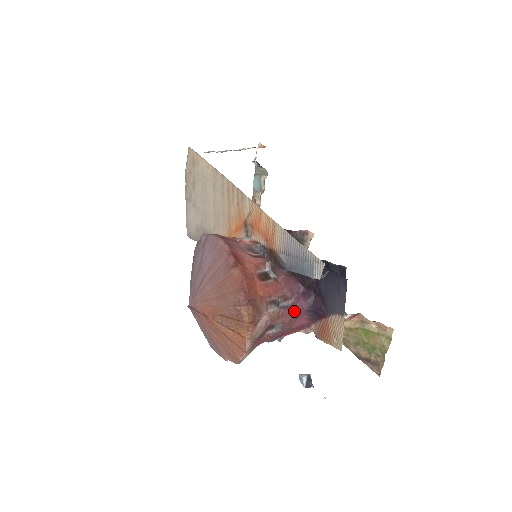
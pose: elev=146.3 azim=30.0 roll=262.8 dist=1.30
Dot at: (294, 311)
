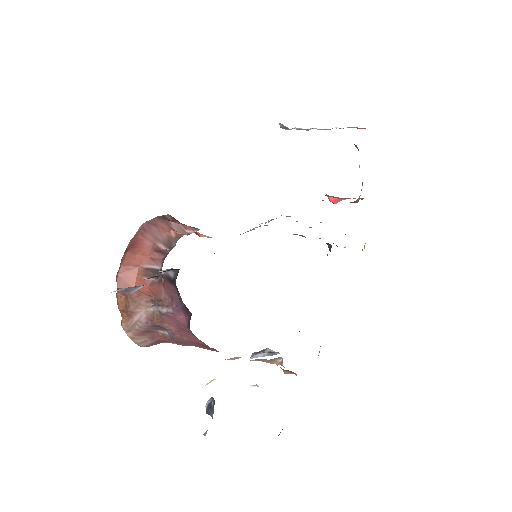
Dot at: (177, 322)
